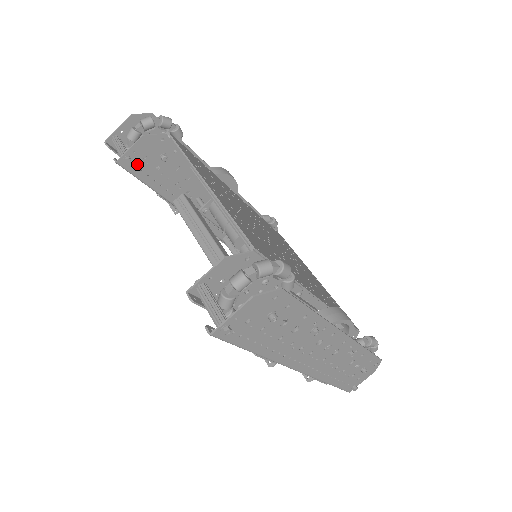
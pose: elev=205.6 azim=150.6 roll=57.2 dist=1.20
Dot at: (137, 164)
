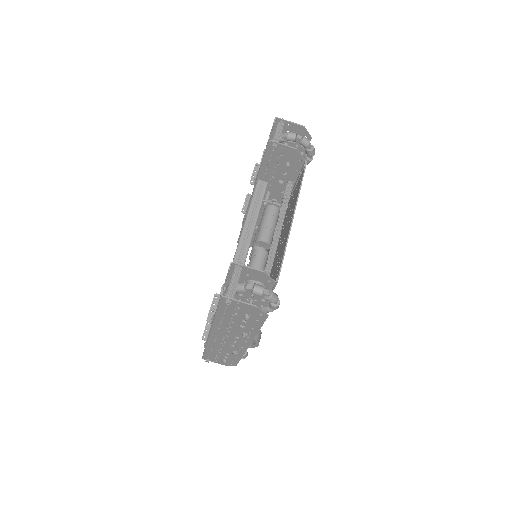
Dot at: (274, 152)
